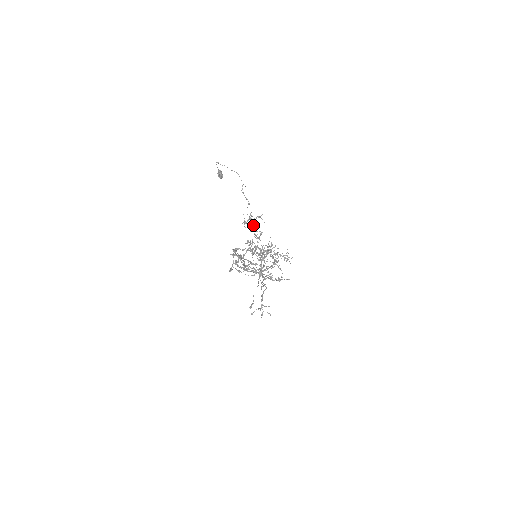
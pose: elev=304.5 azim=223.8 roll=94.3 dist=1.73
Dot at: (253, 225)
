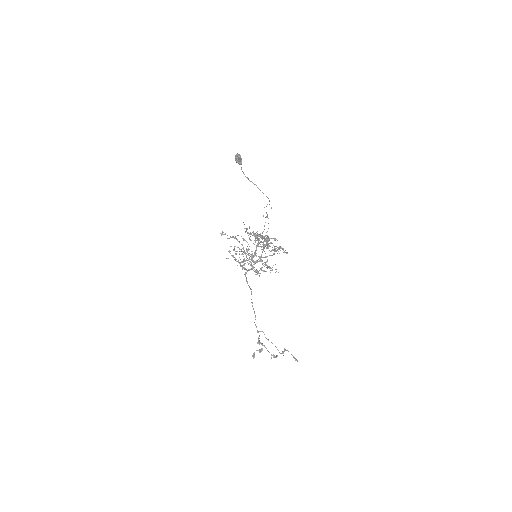
Dot at: occluded
